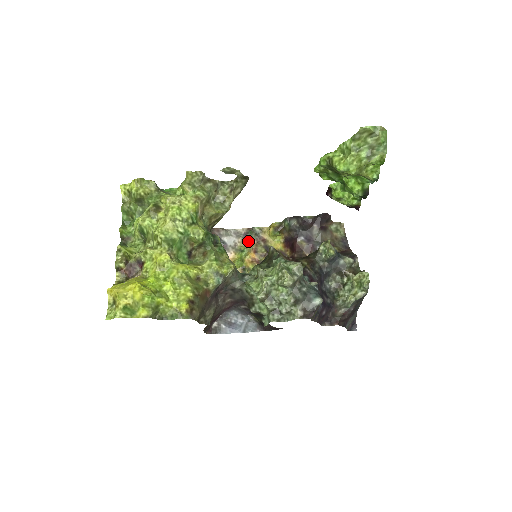
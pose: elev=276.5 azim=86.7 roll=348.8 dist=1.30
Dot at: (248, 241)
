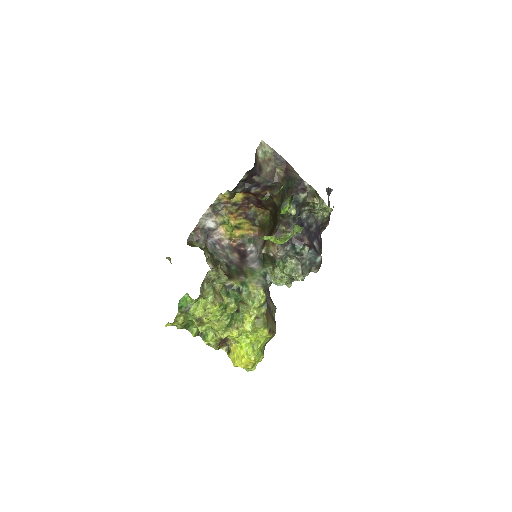
Dot at: (220, 213)
